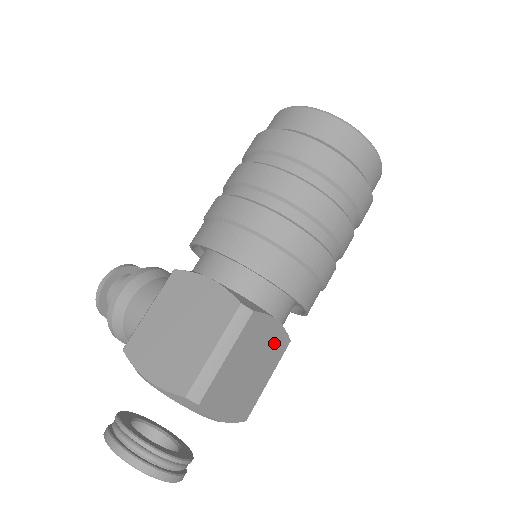
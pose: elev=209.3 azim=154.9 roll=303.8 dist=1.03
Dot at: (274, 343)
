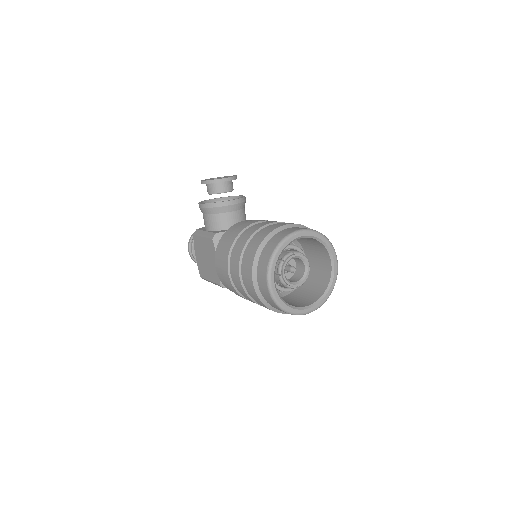
Dot at: occluded
